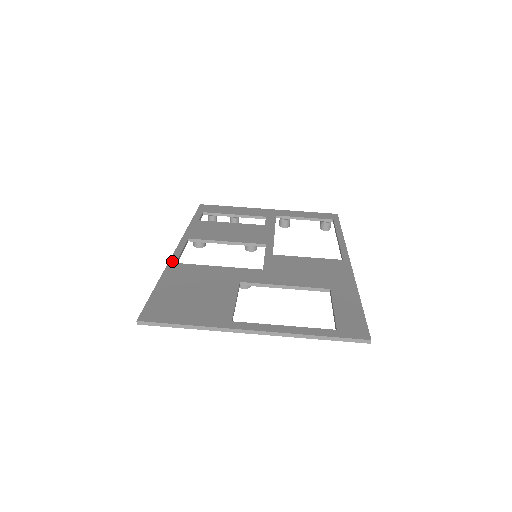
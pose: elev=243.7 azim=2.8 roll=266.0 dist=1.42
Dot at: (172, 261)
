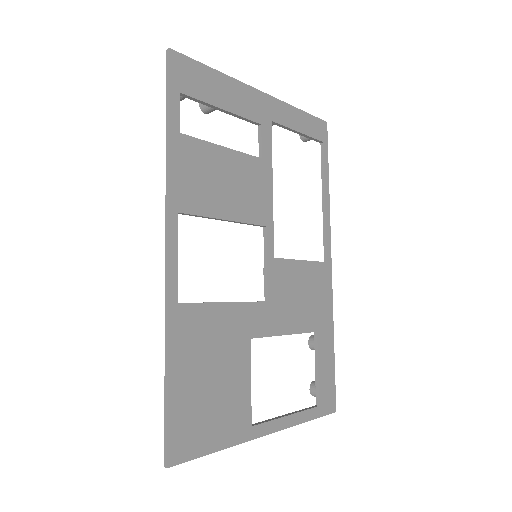
Dot at: (172, 299)
